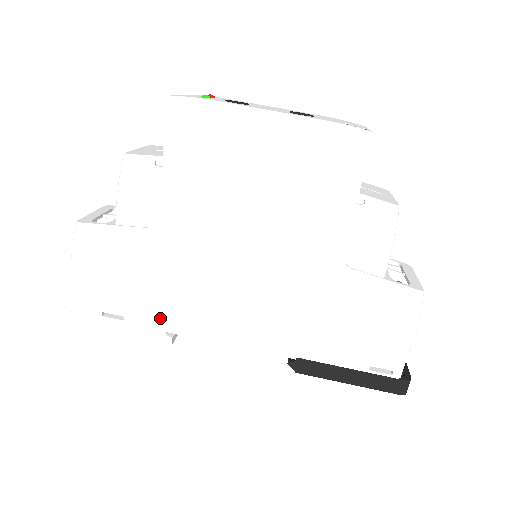
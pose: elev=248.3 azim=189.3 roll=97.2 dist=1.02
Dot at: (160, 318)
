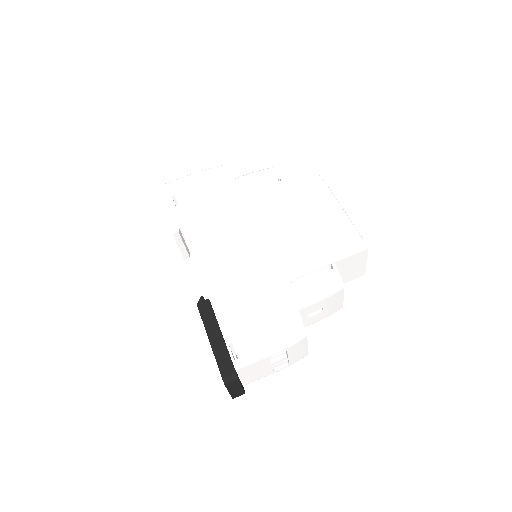
Dot at: (189, 220)
